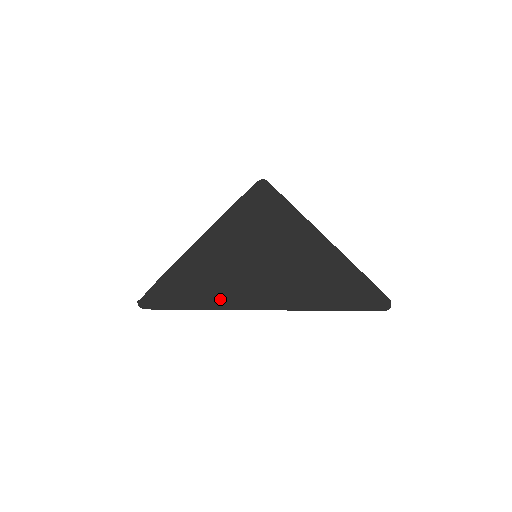
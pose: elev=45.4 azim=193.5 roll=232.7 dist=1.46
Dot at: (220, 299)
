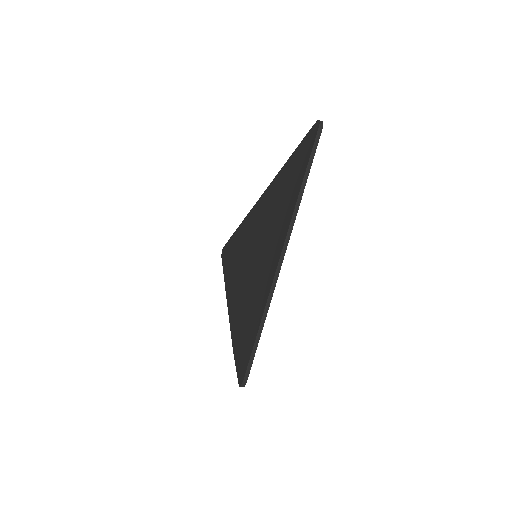
Dot at: (265, 292)
